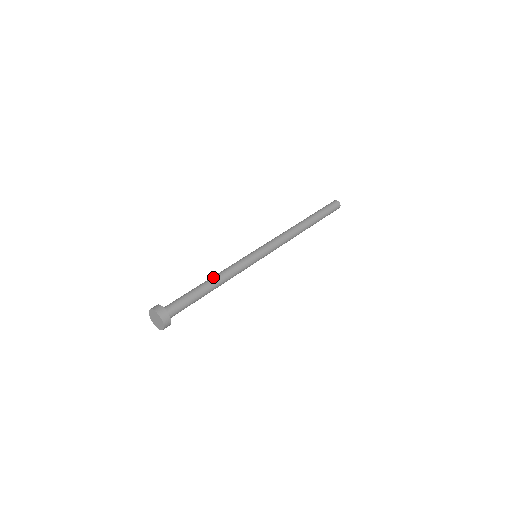
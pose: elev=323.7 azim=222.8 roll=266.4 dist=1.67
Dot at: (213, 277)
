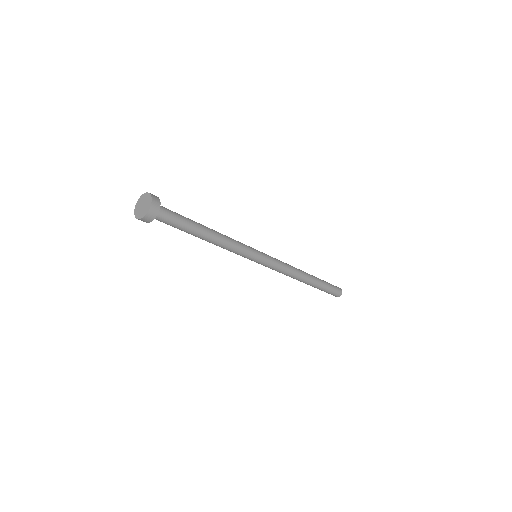
Dot at: occluded
